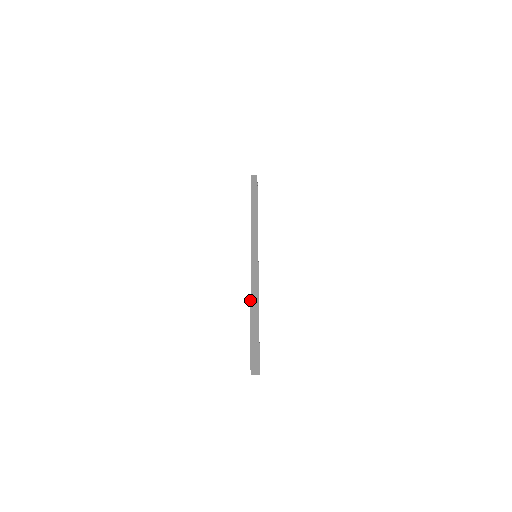
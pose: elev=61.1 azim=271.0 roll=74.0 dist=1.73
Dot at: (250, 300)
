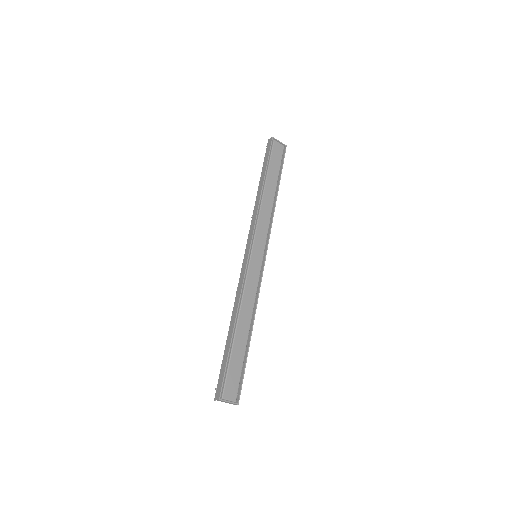
Dot at: (230, 323)
